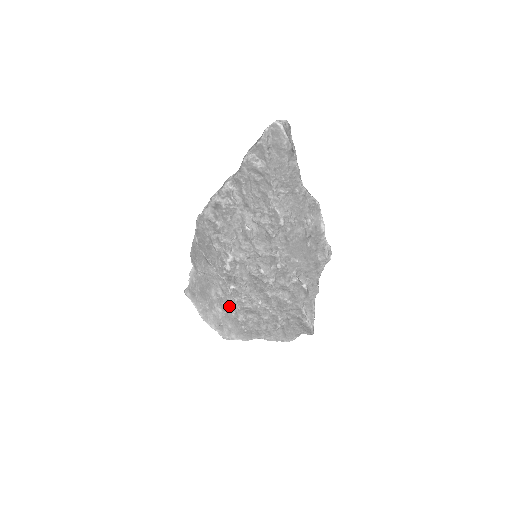
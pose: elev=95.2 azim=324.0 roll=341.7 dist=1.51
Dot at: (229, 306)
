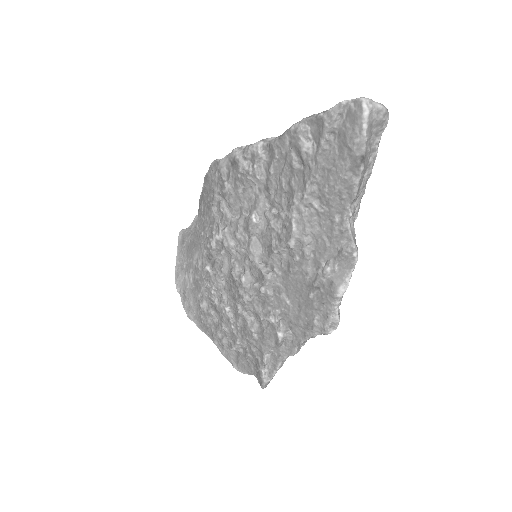
Dot at: (200, 284)
